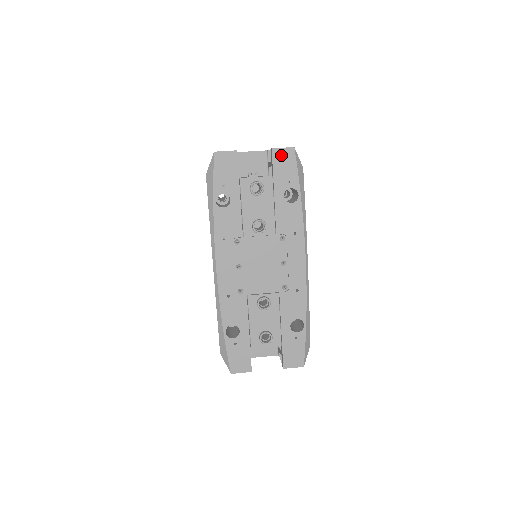
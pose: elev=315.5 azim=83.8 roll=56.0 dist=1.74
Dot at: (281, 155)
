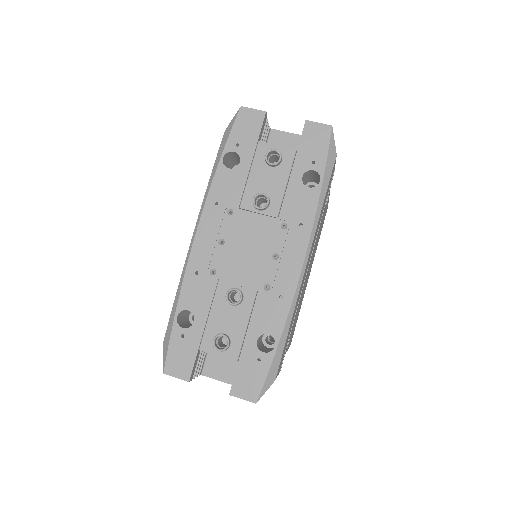
Dot at: (314, 130)
